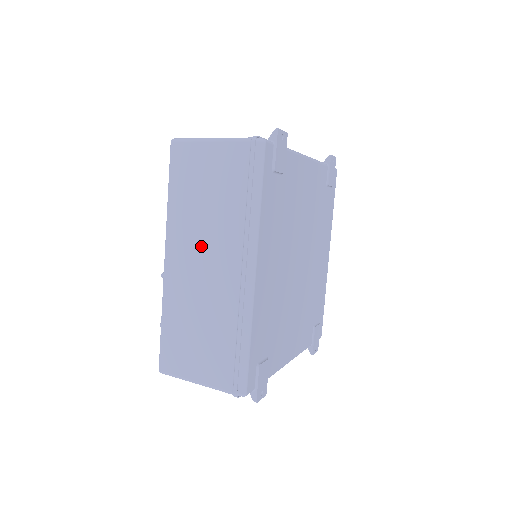
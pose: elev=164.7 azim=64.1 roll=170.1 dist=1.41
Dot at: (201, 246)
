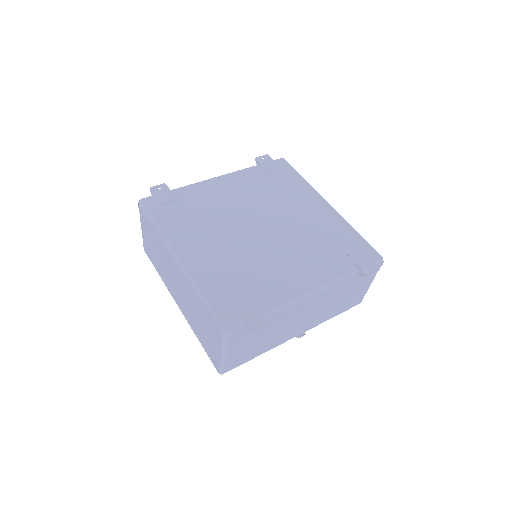
Dot at: (171, 278)
